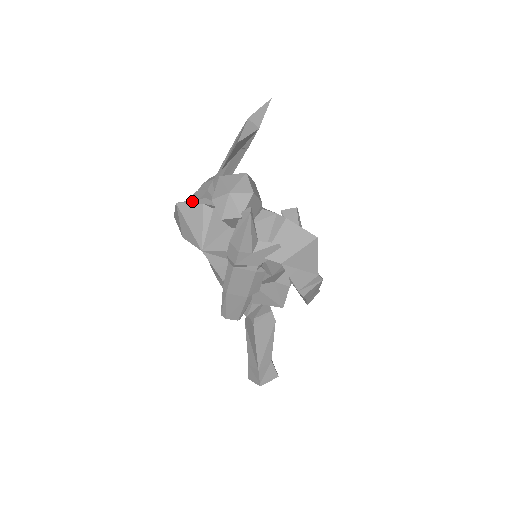
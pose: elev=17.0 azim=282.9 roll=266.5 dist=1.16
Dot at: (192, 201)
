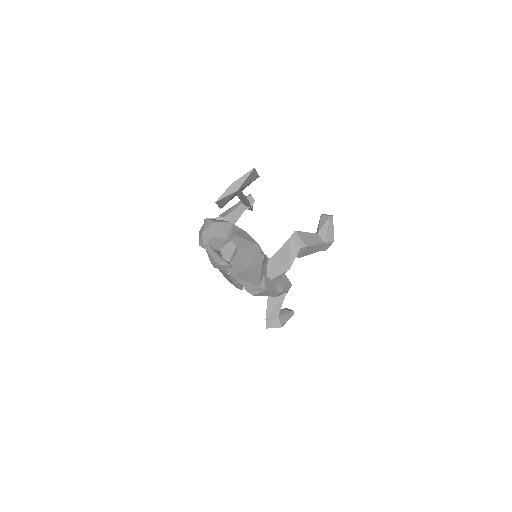
Dot at: (215, 218)
